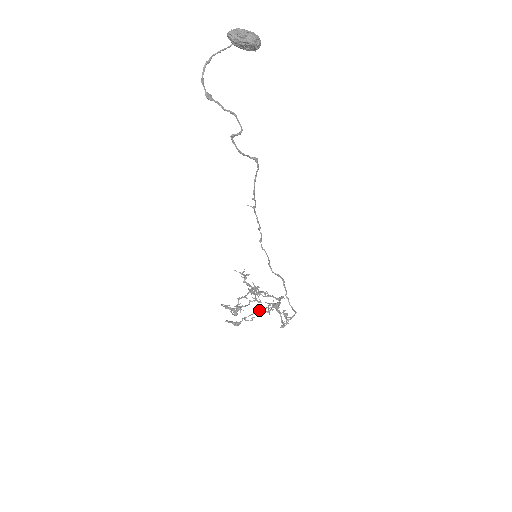
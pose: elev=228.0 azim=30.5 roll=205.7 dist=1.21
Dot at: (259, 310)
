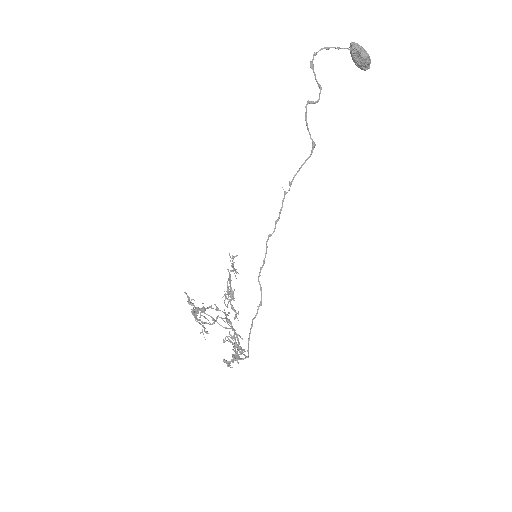
Dot at: occluded
